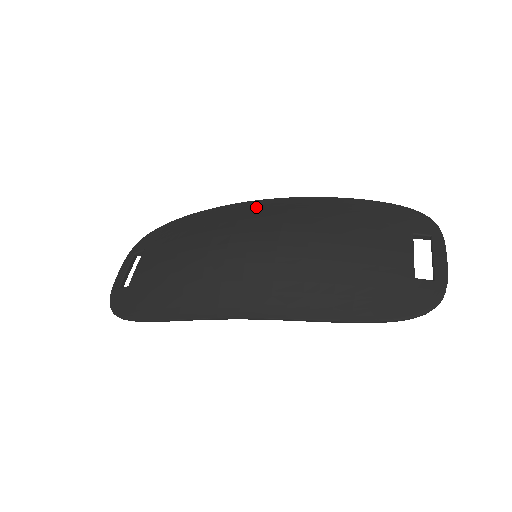
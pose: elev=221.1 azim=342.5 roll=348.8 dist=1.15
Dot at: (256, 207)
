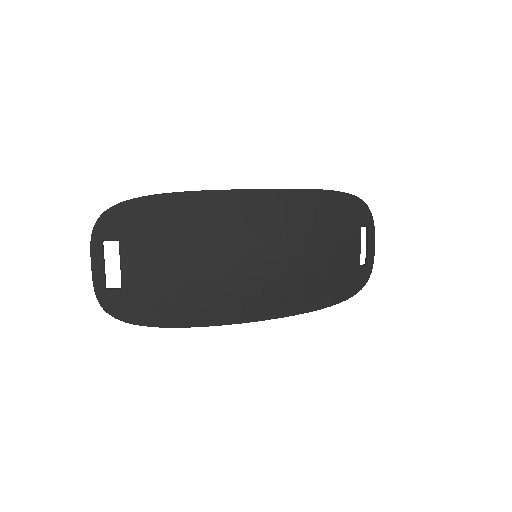
Dot at: (251, 203)
